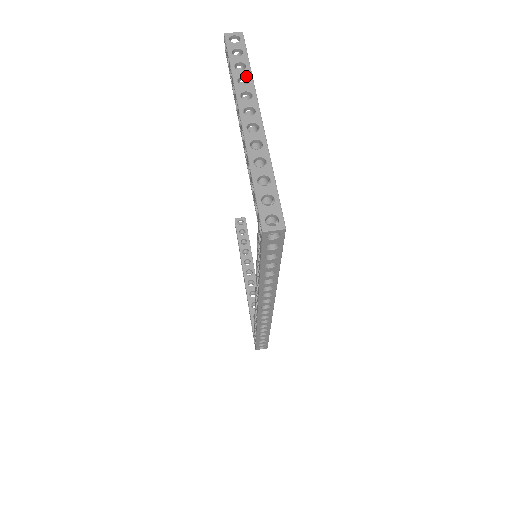
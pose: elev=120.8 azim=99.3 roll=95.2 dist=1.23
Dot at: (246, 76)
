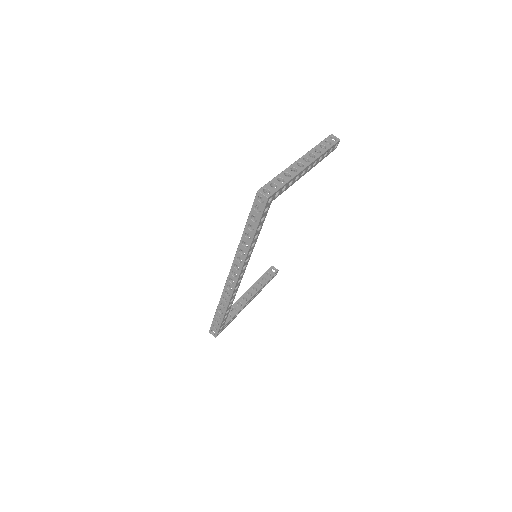
Dot at: (321, 151)
